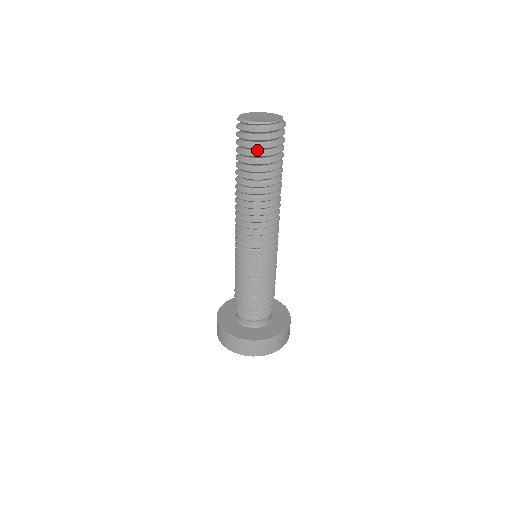
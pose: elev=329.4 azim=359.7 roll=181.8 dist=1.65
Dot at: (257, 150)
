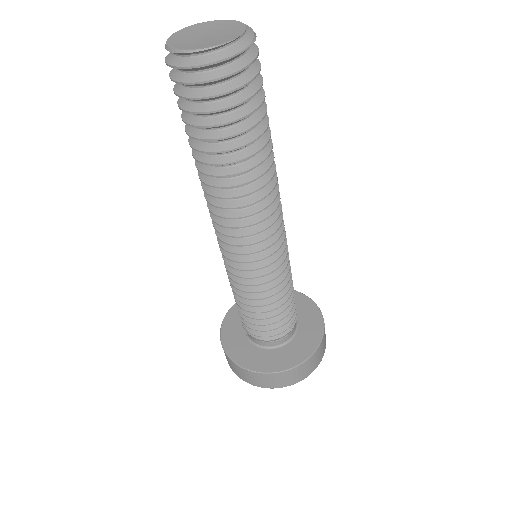
Dot at: occluded
